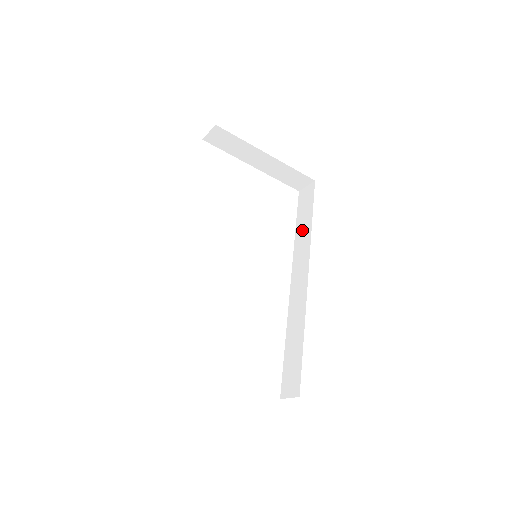
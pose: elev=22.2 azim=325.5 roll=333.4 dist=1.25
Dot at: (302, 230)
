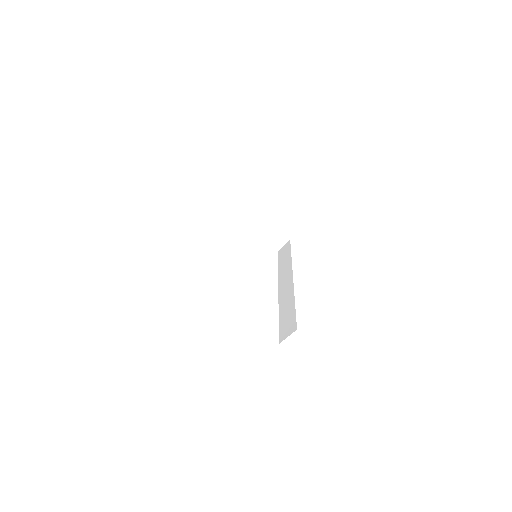
Dot at: (284, 263)
